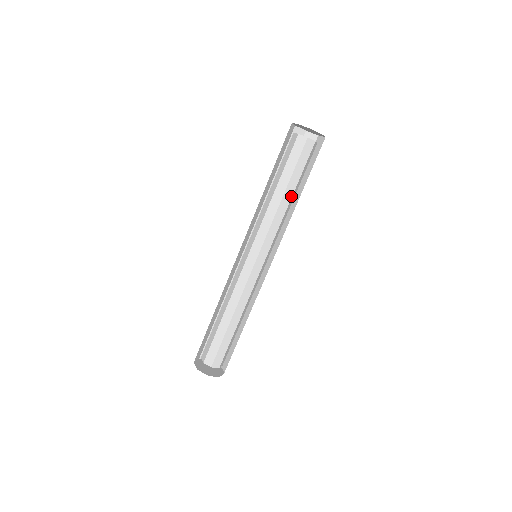
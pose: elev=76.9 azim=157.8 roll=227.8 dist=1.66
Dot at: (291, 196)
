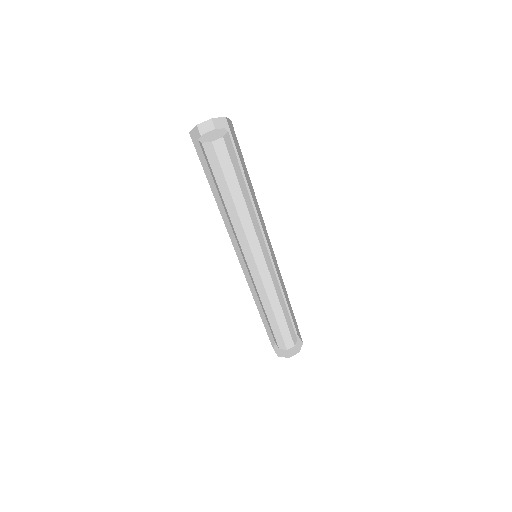
Dot at: (233, 202)
